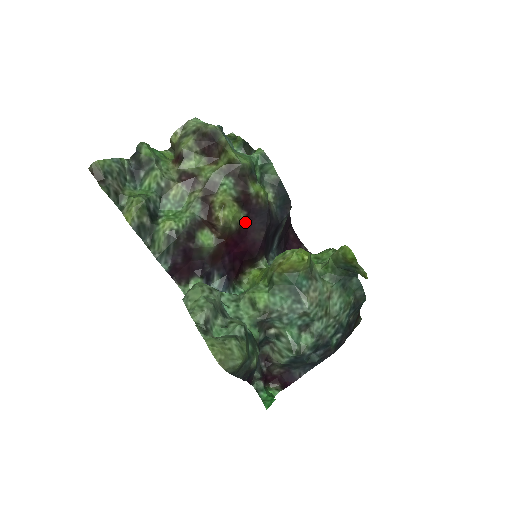
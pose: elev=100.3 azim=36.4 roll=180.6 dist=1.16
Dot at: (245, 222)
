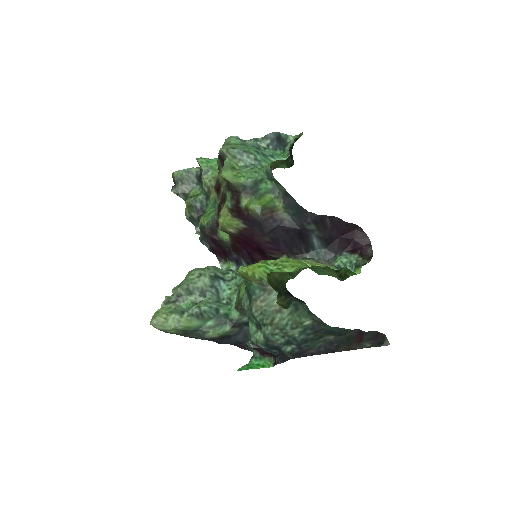
Dot at: (245, 228)
